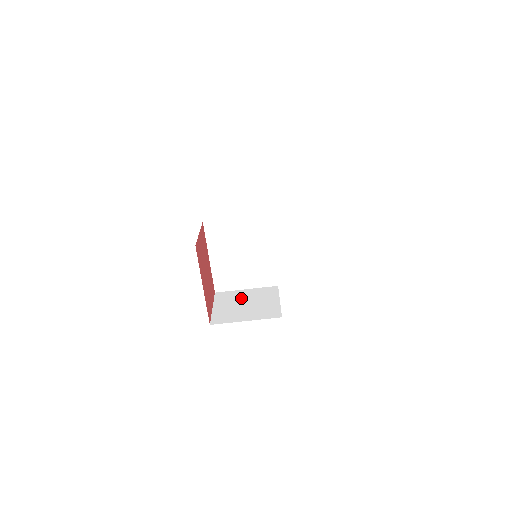
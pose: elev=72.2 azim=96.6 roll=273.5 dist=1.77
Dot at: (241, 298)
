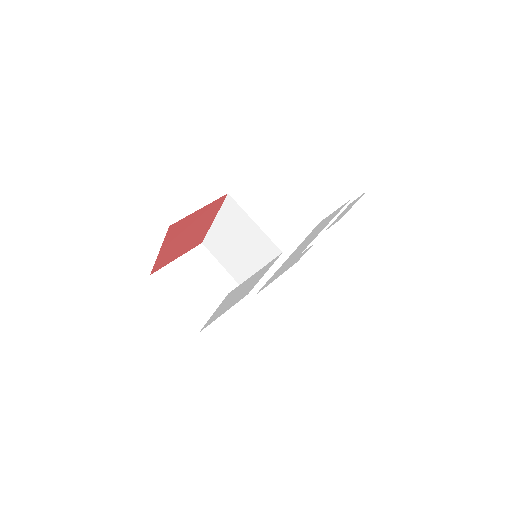
Dot at: (207, 274)
